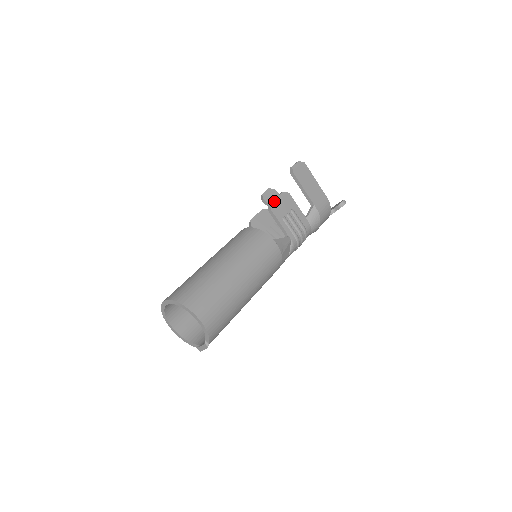
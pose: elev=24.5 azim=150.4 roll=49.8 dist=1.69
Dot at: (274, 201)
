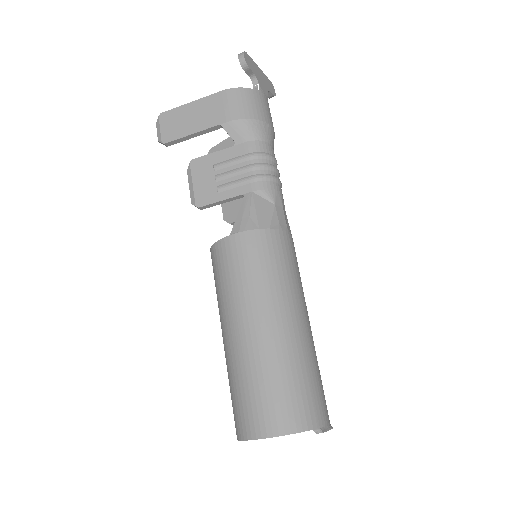
Dot at: (191, 194)
